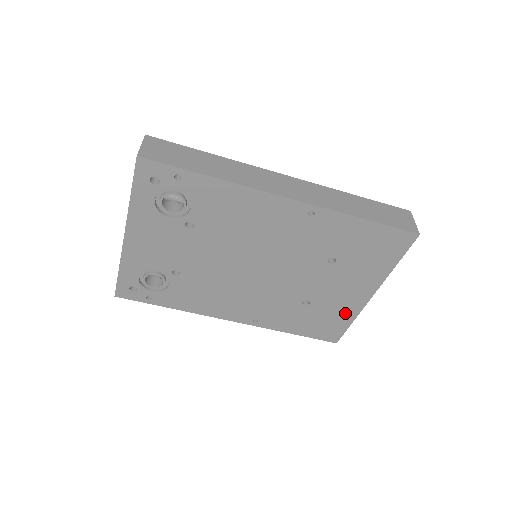
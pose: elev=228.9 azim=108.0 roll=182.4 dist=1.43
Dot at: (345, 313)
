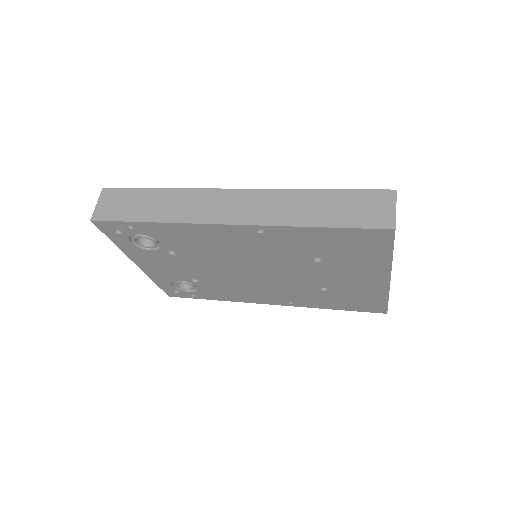
Dot at: (373, 293)
